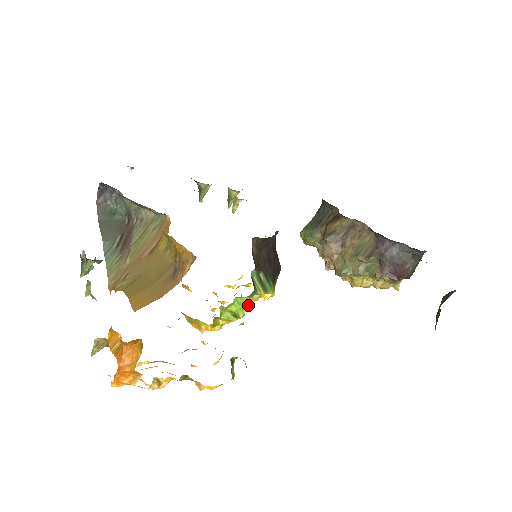
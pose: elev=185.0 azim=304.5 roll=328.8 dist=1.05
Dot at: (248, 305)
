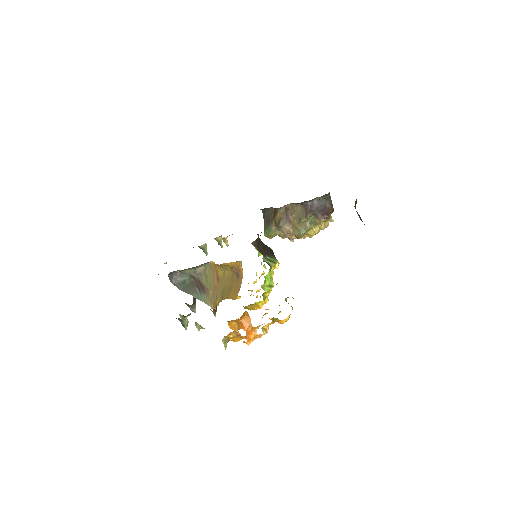
Dot at: (272, 278)
